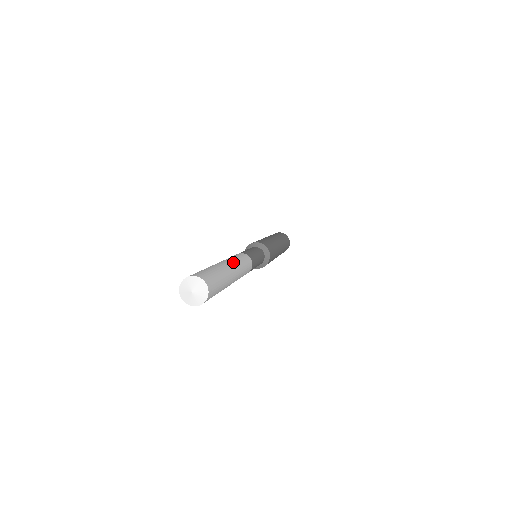
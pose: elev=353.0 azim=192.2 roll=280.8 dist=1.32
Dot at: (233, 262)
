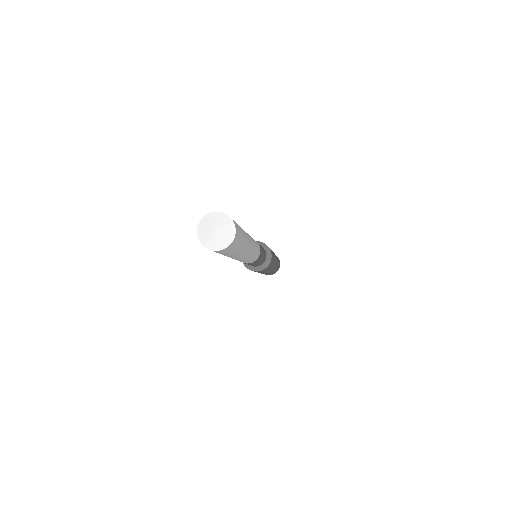
Dot at: occluded
